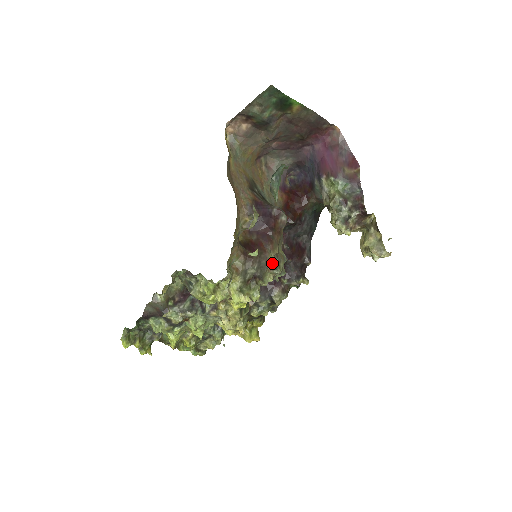
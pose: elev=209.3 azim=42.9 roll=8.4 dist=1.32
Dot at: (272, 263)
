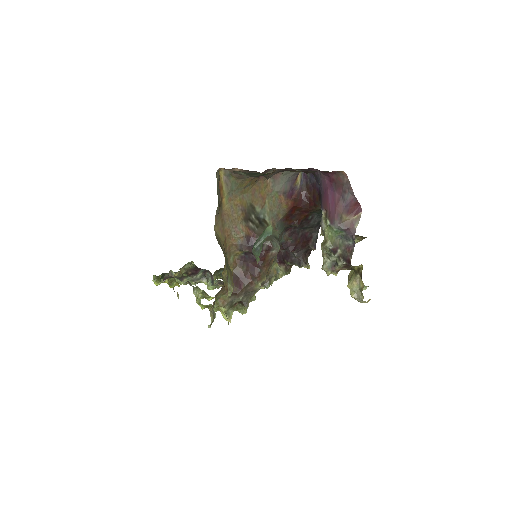
Dot at: occluded
